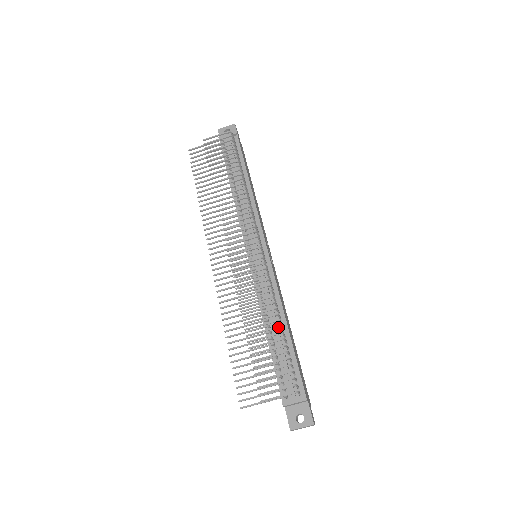
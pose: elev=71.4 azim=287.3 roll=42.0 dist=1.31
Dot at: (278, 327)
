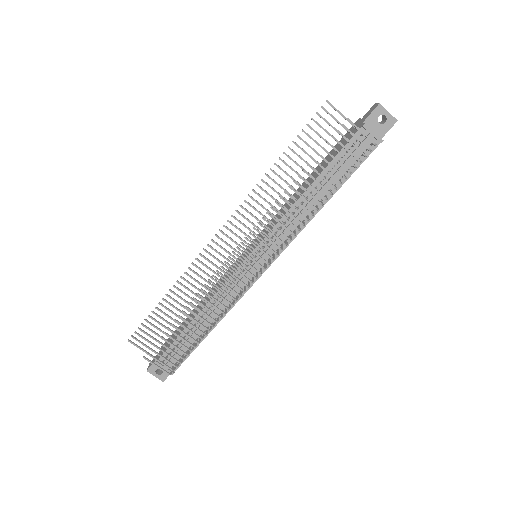
Dot at: (204, 334)
